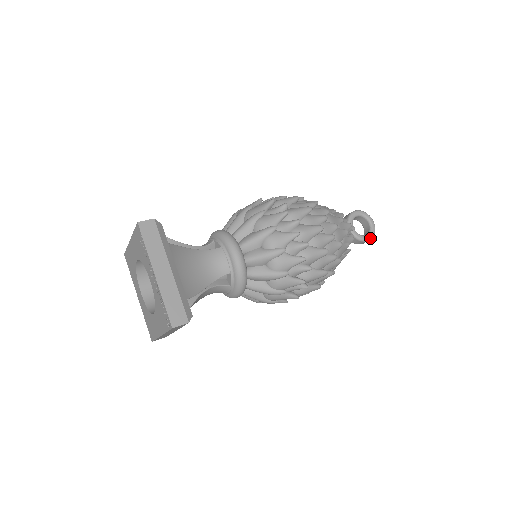
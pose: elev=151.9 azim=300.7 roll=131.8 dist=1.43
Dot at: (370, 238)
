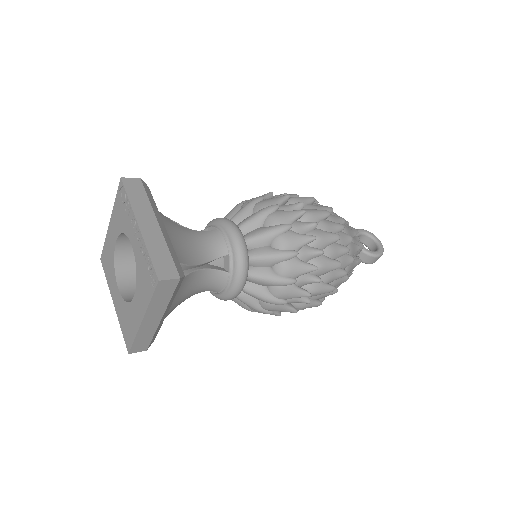
Dot at: (380, 254)
